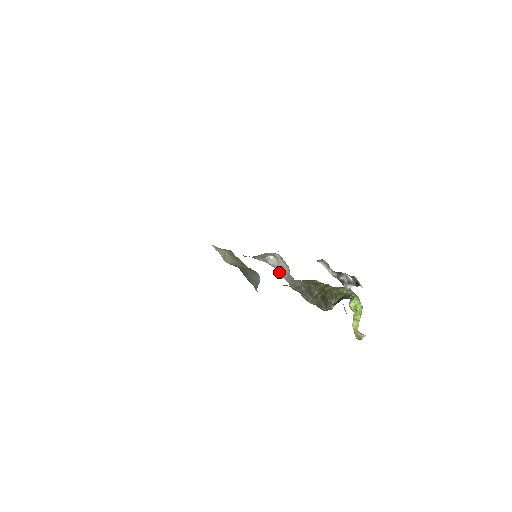
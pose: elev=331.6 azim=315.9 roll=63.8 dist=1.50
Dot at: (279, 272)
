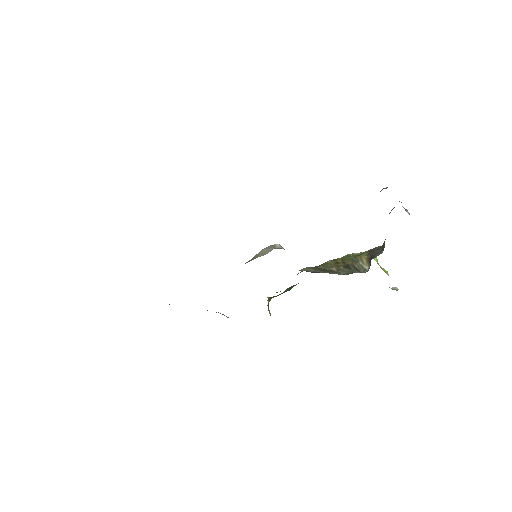
Dot at: occluded
